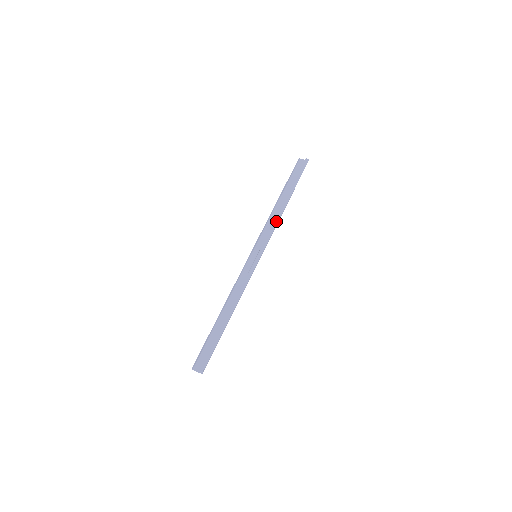
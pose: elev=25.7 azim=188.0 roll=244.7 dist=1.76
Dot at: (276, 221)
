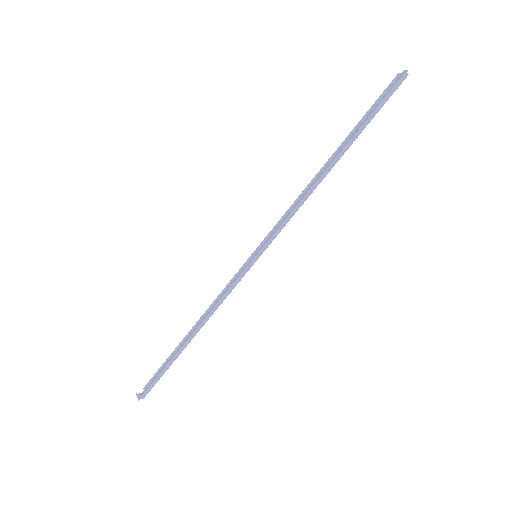
Dot at: (300, 199)
